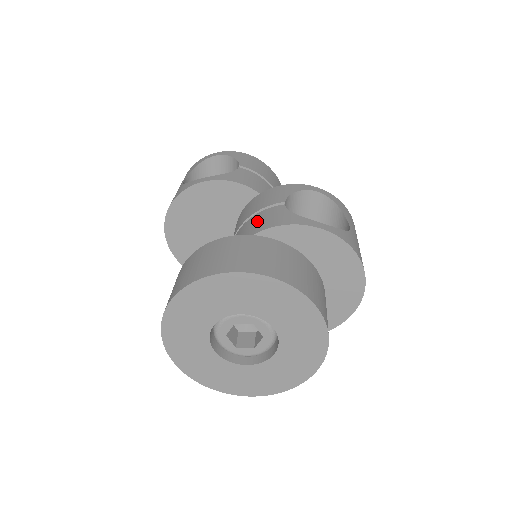
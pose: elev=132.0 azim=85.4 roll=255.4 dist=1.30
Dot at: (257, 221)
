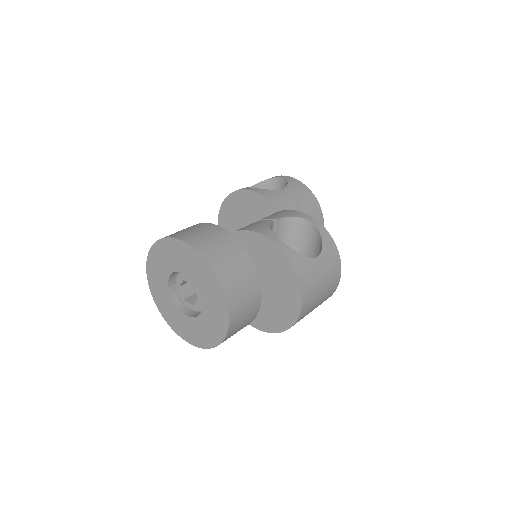
Dot at: (249, 225)
